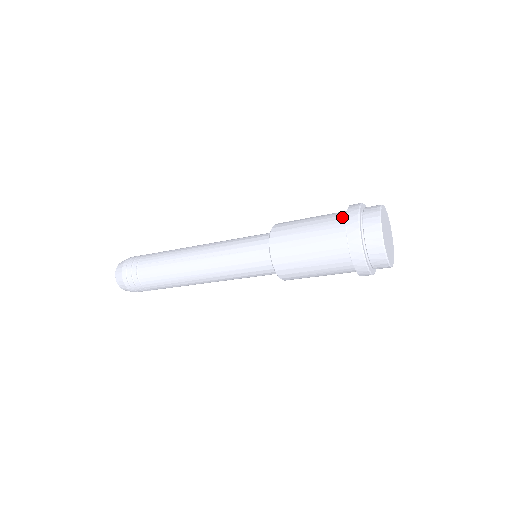
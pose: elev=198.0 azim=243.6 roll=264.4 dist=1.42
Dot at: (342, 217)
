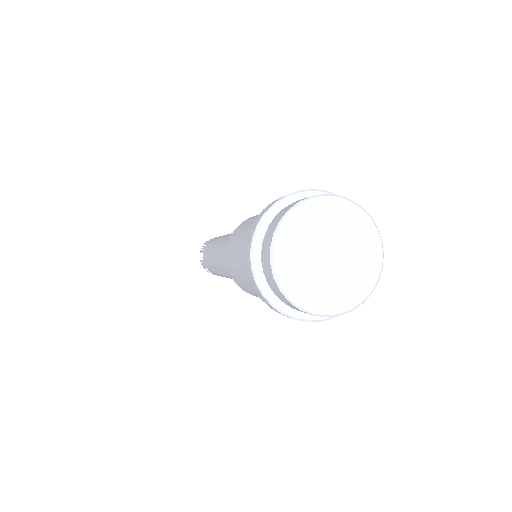
Dot at: occluded
